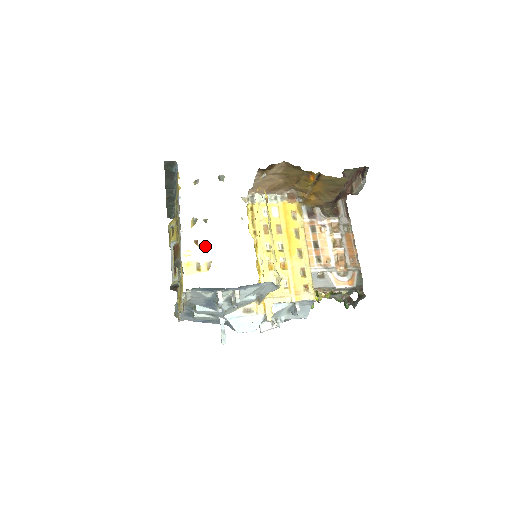
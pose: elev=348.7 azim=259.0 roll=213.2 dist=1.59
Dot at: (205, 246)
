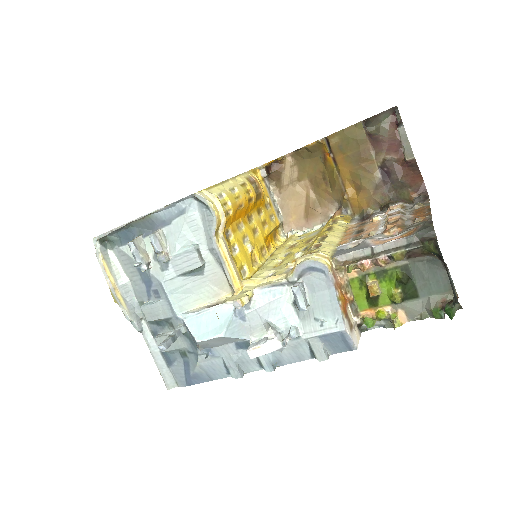
Dot at: occluded
